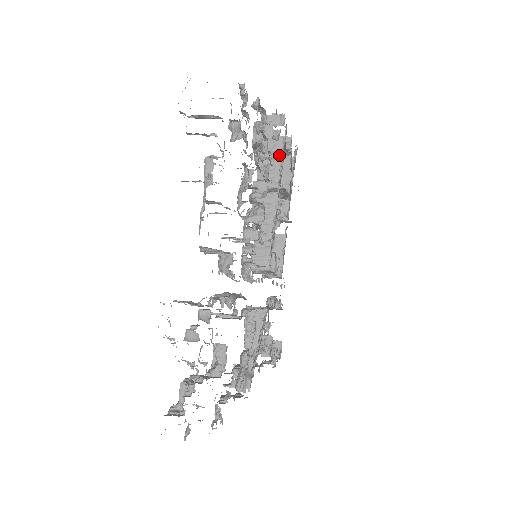
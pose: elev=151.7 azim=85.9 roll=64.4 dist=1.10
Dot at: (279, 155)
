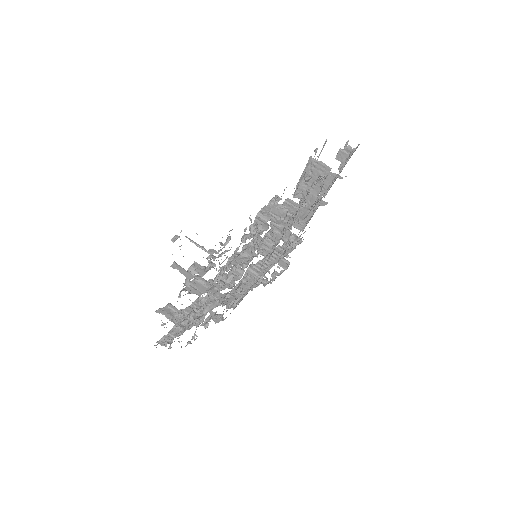
Dot at: (315, 177)
